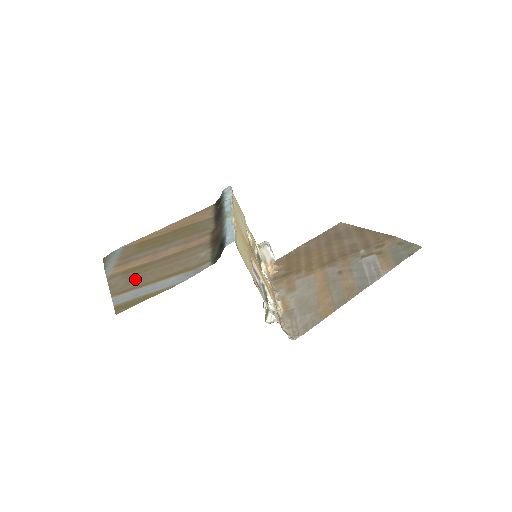
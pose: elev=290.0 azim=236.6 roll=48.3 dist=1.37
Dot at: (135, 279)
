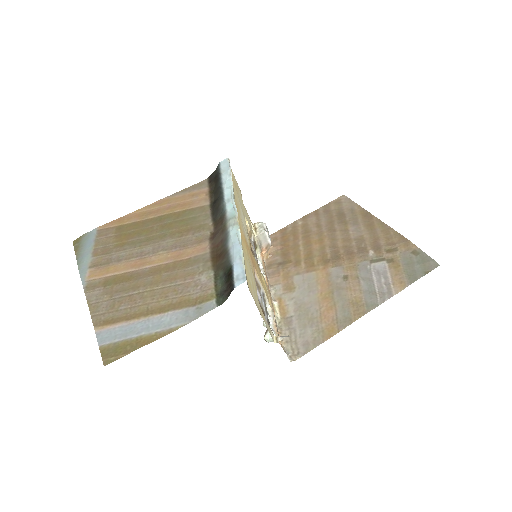
Dot at: (121, 301)
